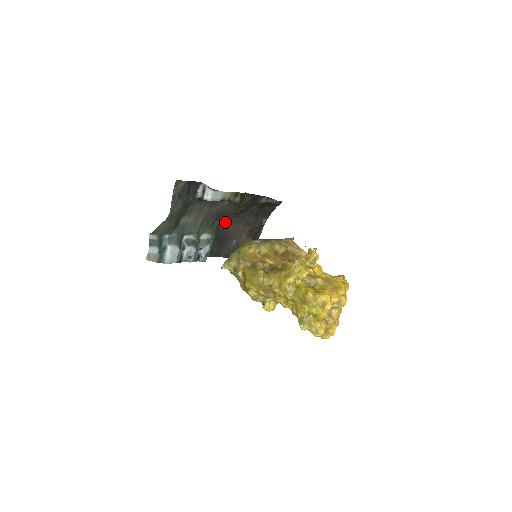
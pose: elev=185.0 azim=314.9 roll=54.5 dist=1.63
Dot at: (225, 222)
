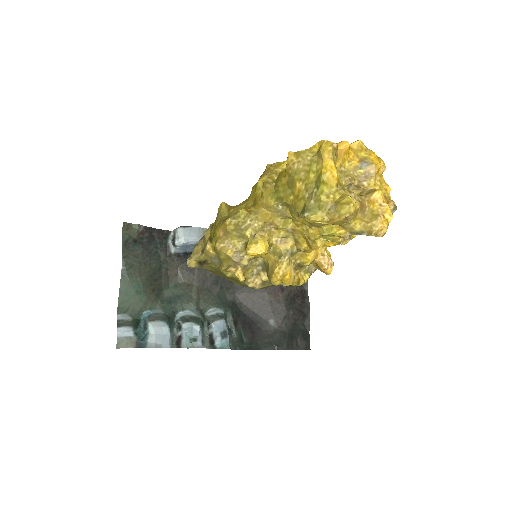
Dot at: (242, 295)
